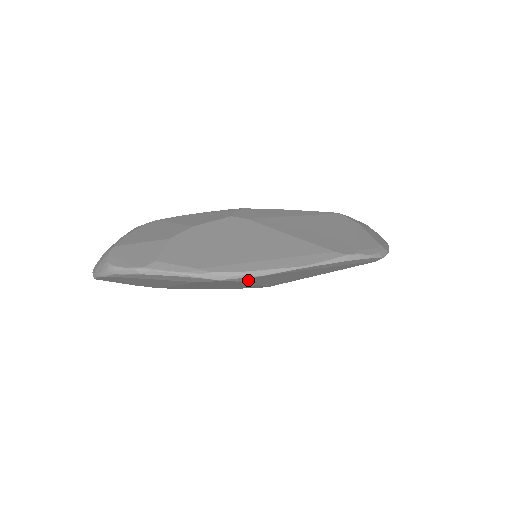
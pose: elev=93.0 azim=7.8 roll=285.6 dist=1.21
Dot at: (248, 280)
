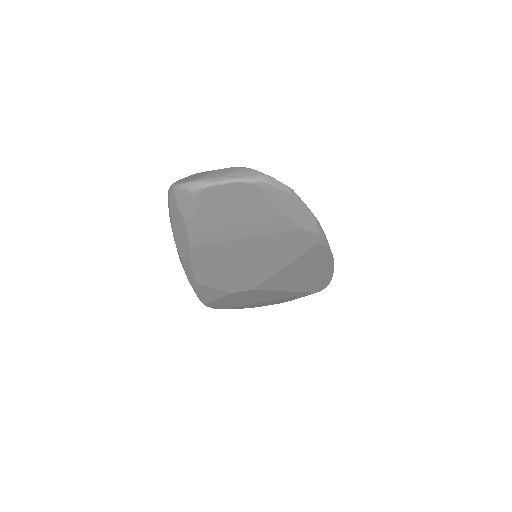
Dot at: (315, 248)
